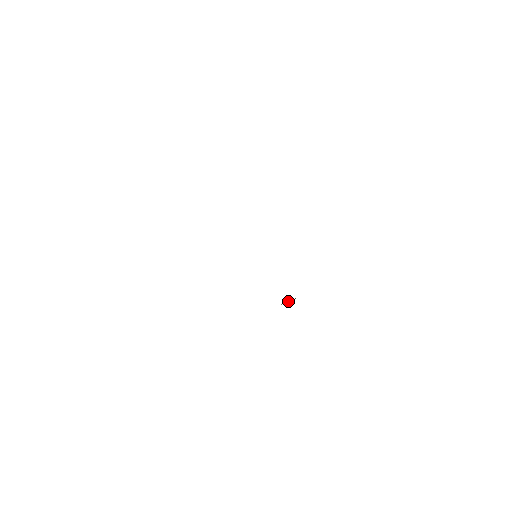
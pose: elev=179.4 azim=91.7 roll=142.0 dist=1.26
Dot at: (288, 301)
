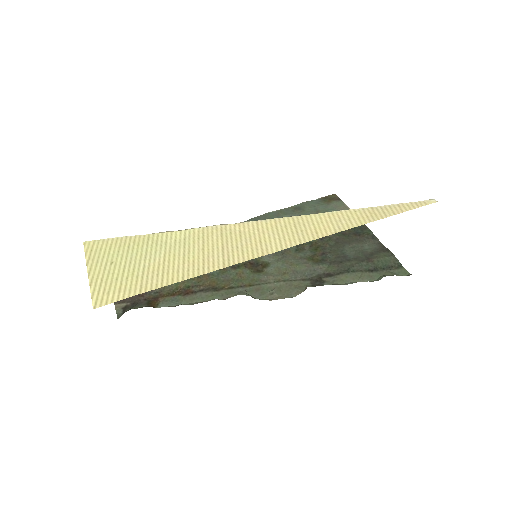
Dot at: (275, 254)
